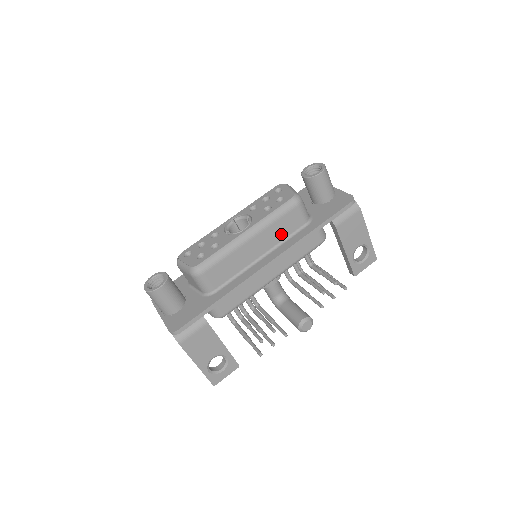
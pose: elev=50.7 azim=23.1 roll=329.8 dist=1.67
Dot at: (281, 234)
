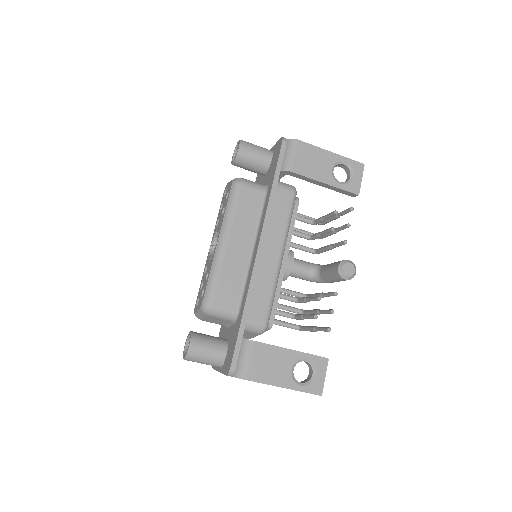
Dot at: (251, 219)
